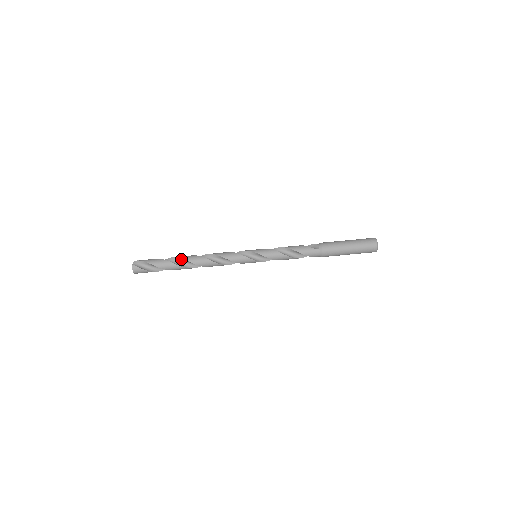
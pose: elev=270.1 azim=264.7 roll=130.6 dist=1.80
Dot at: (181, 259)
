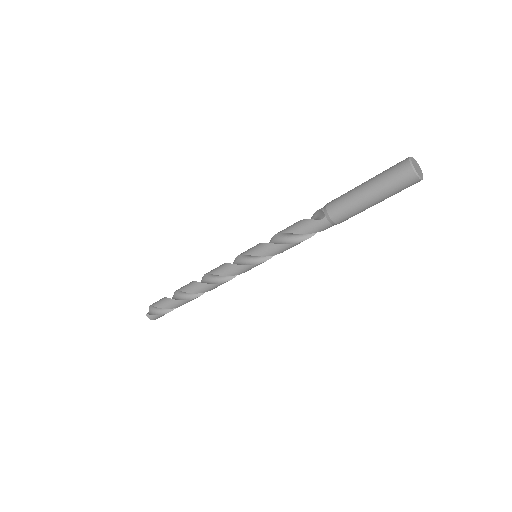
Dot at: (182, 292)
